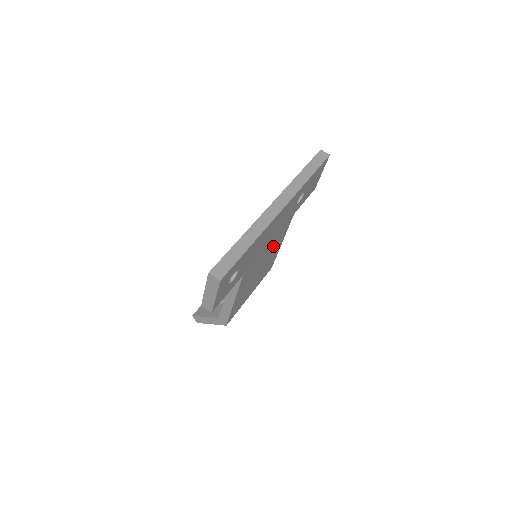
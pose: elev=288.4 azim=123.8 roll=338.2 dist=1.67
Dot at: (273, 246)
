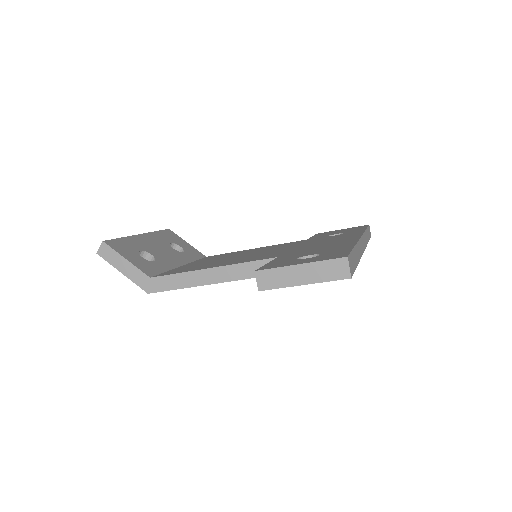
Dot at: occluded
